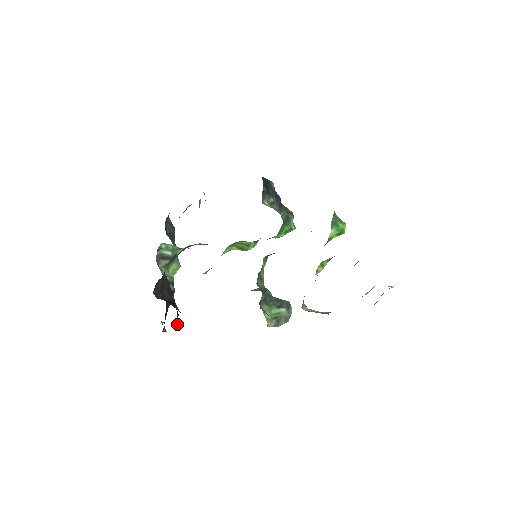
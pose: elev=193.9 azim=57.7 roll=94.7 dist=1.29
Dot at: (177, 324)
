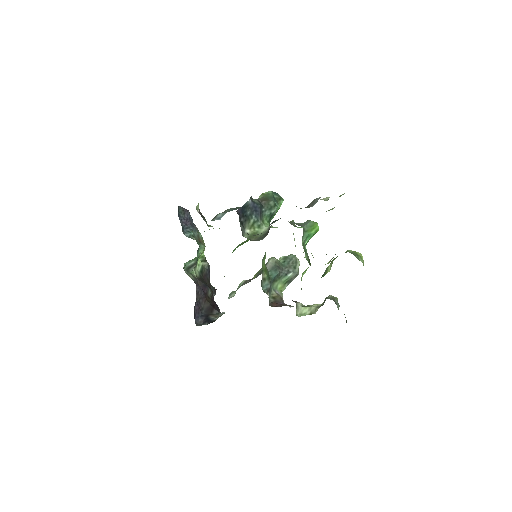
Dot at: (219, 311)
